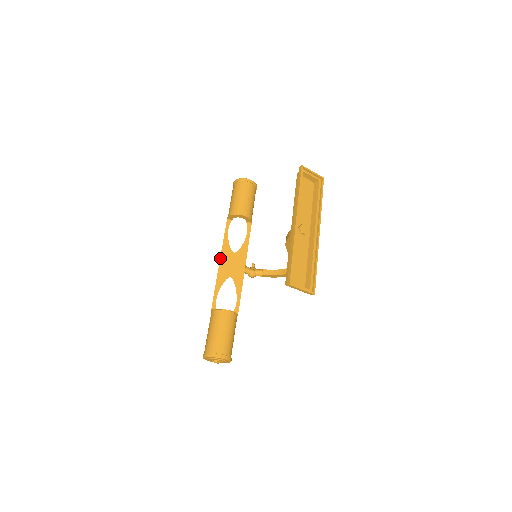
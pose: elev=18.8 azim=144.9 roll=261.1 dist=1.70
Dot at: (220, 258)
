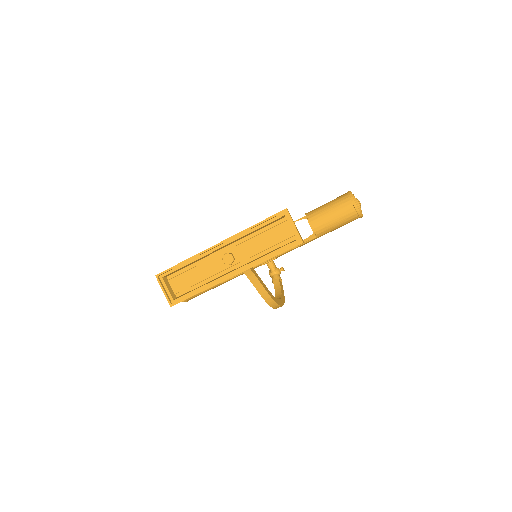
Dot at: occluded
